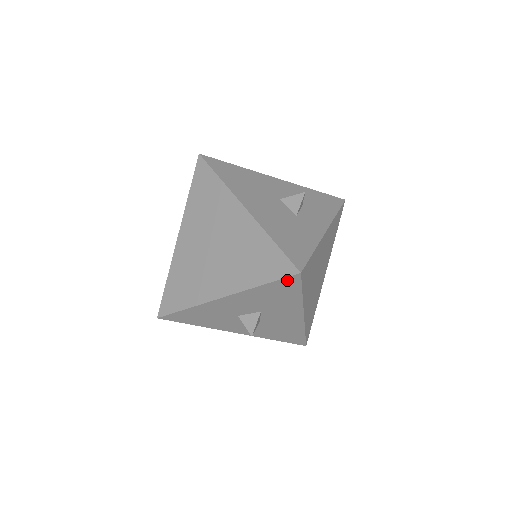
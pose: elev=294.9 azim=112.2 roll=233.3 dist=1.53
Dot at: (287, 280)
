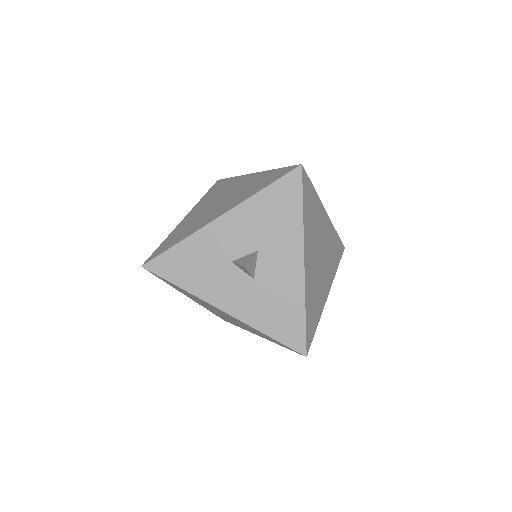
Dot at: (288, 179)
